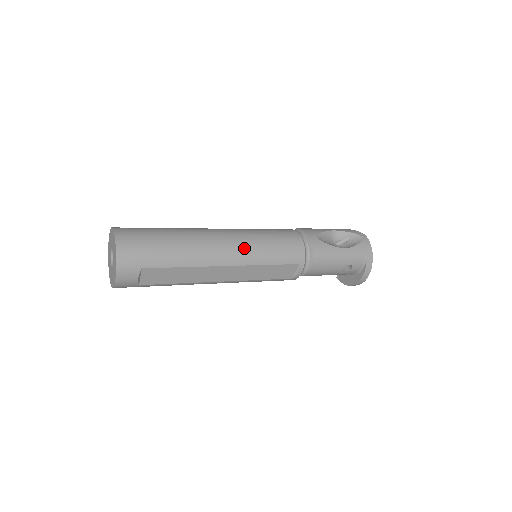
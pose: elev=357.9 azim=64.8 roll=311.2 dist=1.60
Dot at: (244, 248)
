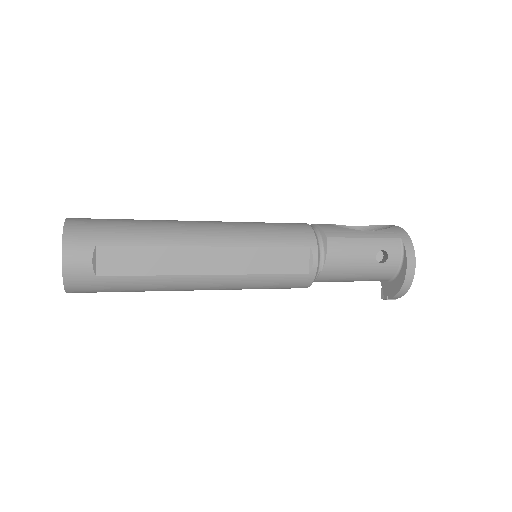
Dot at: (231, 228)
